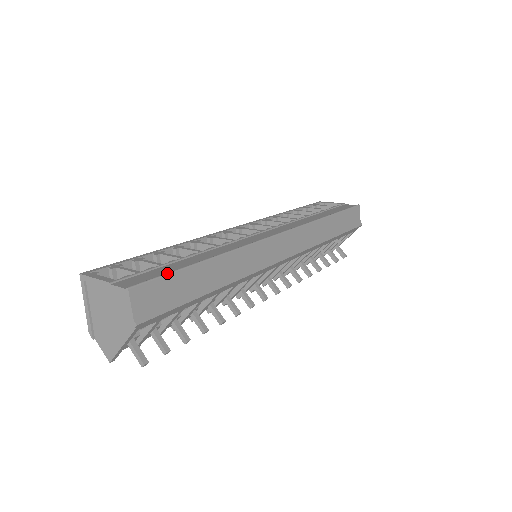
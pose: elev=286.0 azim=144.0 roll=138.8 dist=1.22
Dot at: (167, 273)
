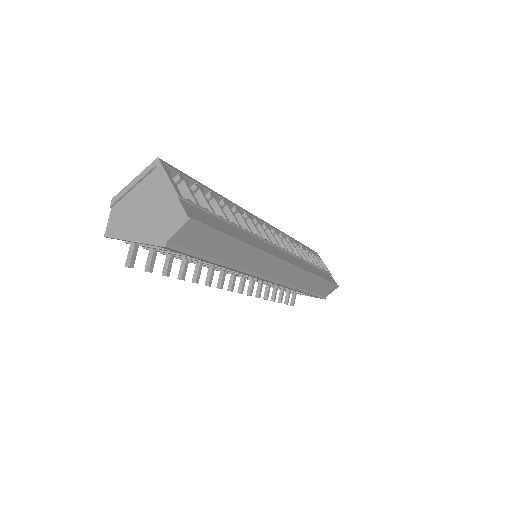
Dot at: (218, 230)
